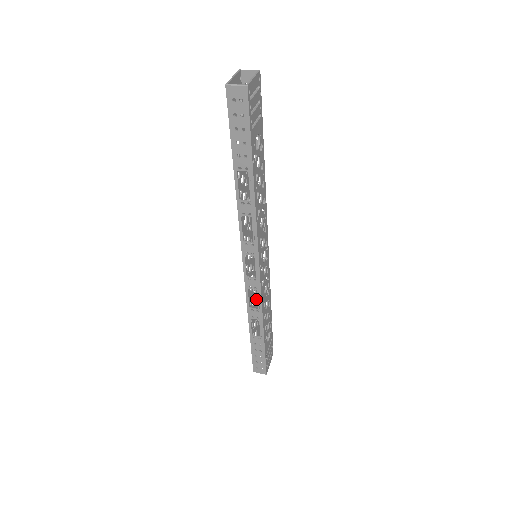
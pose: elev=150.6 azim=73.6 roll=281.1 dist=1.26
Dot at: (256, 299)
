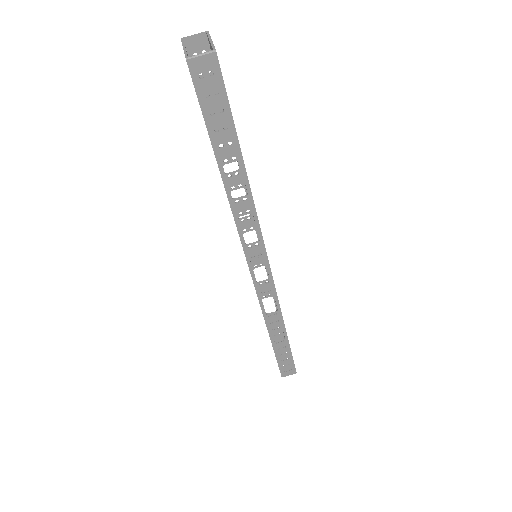
Dot at: occluded
